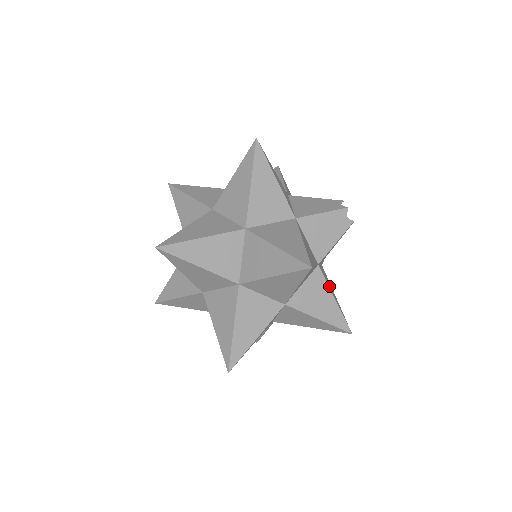
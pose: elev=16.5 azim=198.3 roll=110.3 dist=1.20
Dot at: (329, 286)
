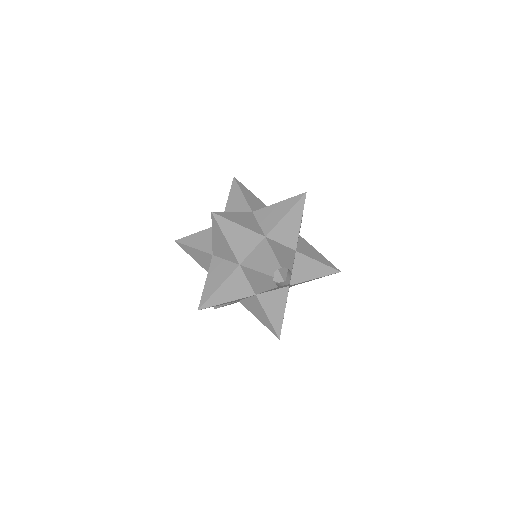
Dot at: (268, 308)
